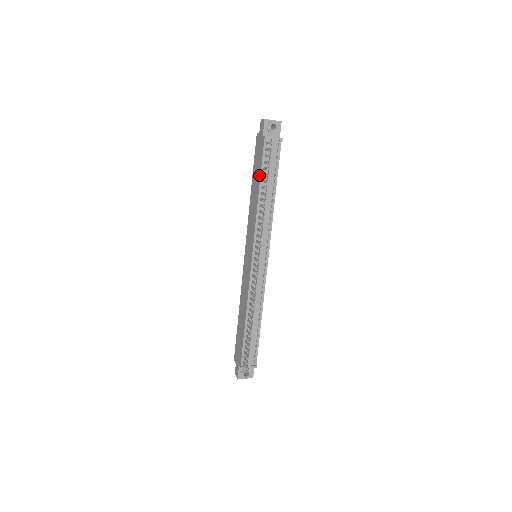
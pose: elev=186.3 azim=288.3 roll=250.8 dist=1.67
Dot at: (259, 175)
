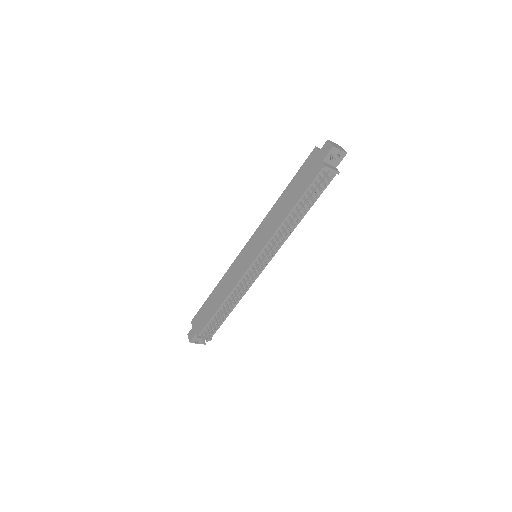
Dot at: (299, 195)
